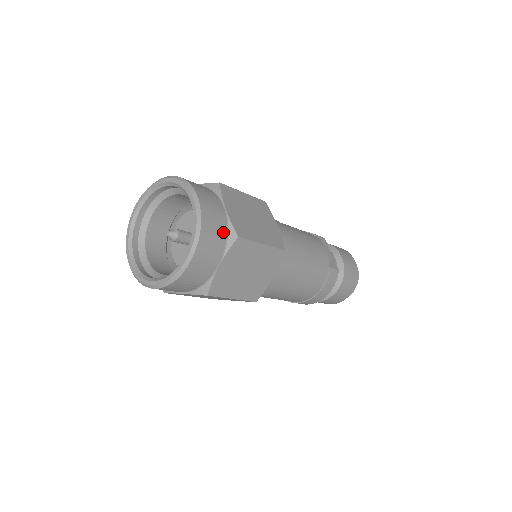
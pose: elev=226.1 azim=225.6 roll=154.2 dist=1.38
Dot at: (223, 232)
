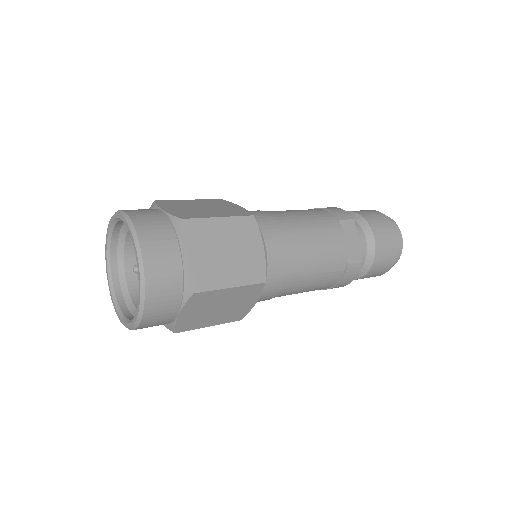
Dot at: (177, 287)
